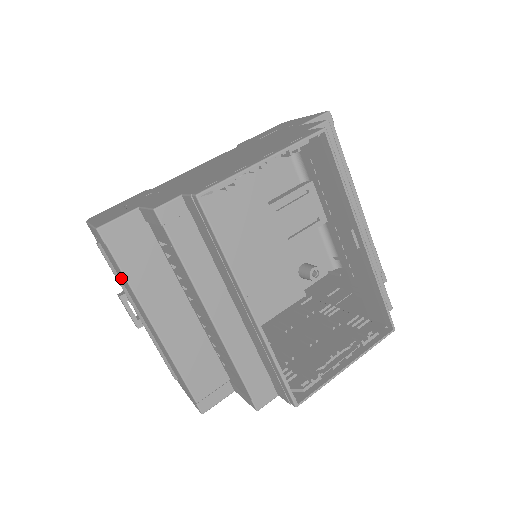
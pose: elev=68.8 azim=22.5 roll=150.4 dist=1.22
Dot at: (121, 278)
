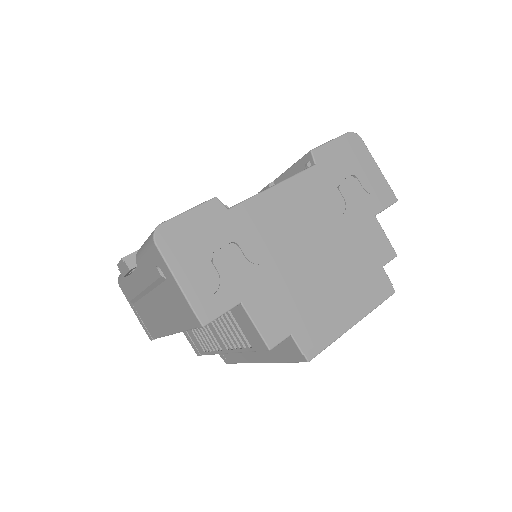
Dot at: (165, 300)
